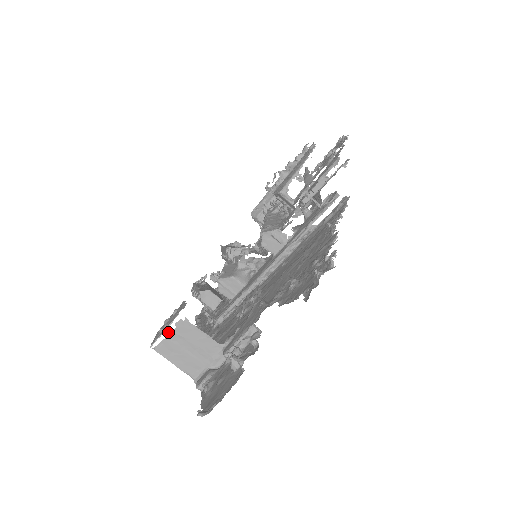
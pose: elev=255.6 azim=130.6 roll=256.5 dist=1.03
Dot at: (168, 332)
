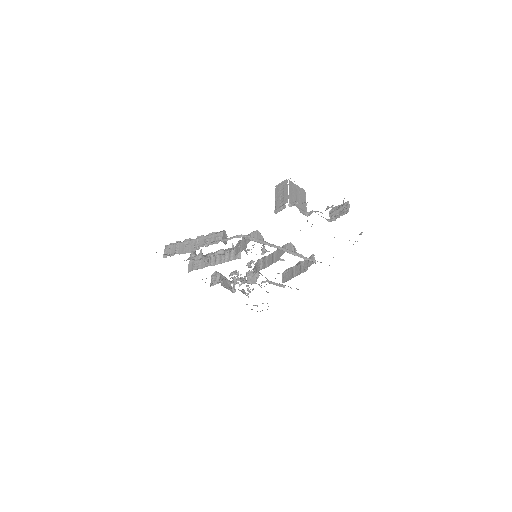
Dot at: occluded
